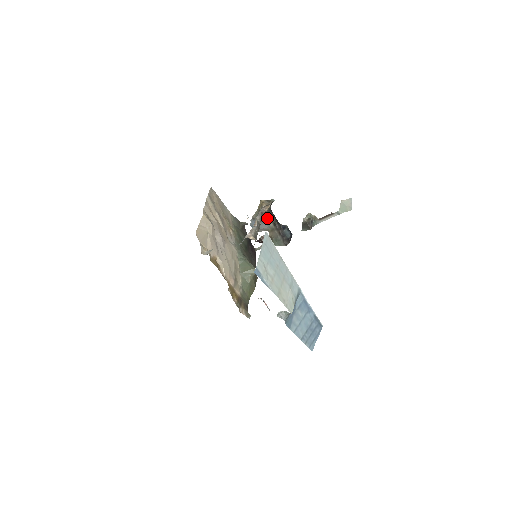
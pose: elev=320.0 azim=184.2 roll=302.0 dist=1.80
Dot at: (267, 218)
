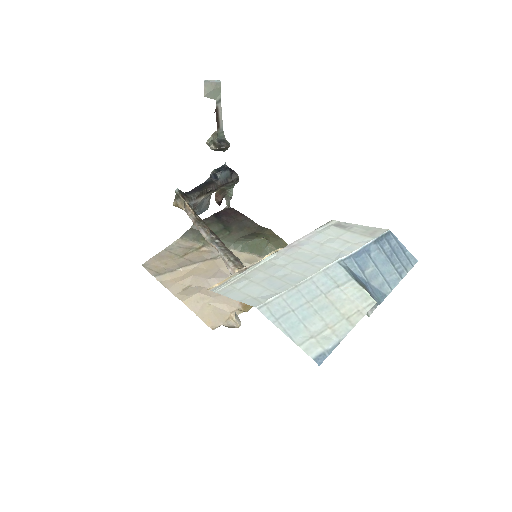
Dot at: (198, 201)
